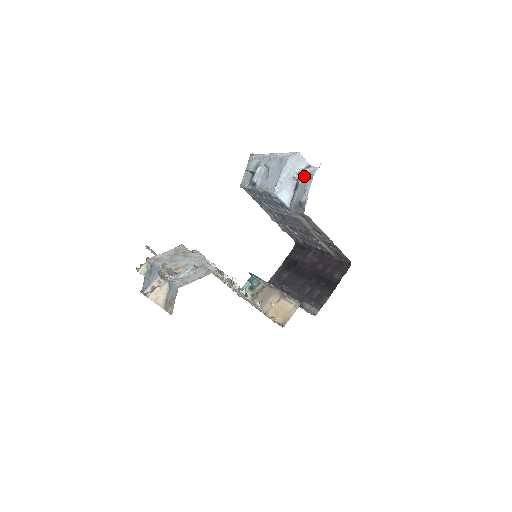
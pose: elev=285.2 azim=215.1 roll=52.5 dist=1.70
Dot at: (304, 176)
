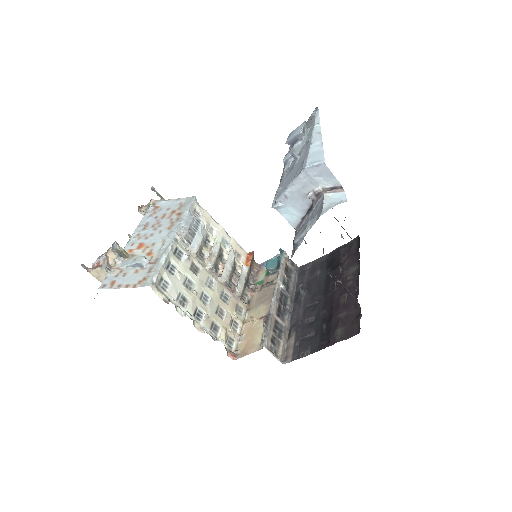
Dot at: (320, 202)
